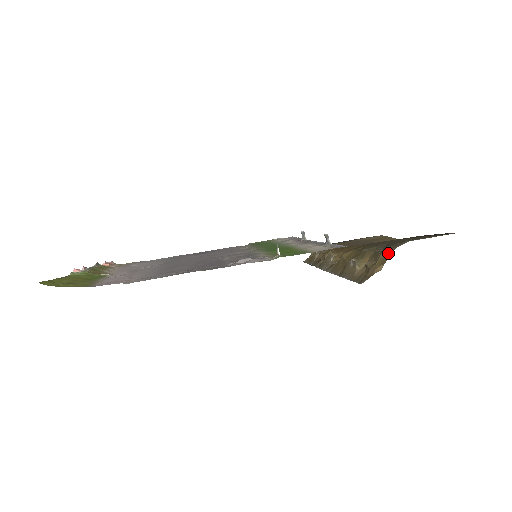
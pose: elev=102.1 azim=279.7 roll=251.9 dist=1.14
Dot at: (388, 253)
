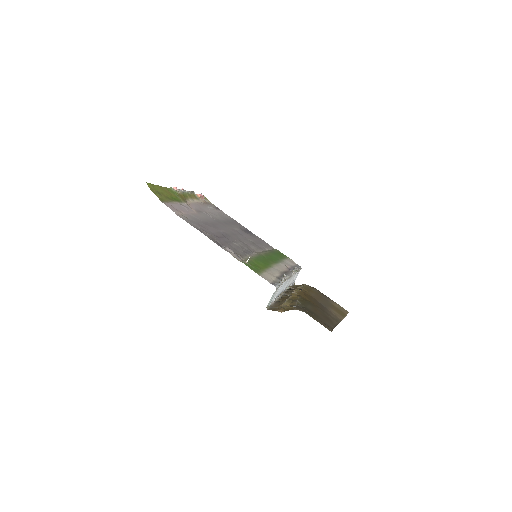
Dot at: (292, 308)
